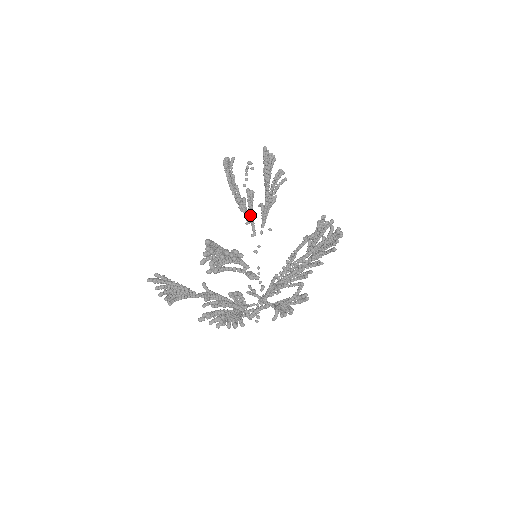
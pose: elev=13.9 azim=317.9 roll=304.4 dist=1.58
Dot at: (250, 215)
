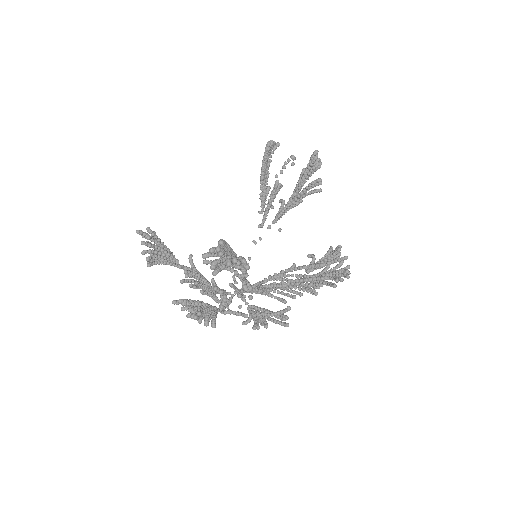
Dot at: (267, 206)
